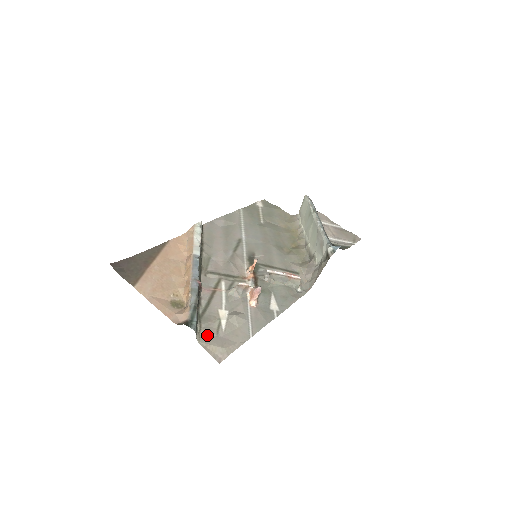
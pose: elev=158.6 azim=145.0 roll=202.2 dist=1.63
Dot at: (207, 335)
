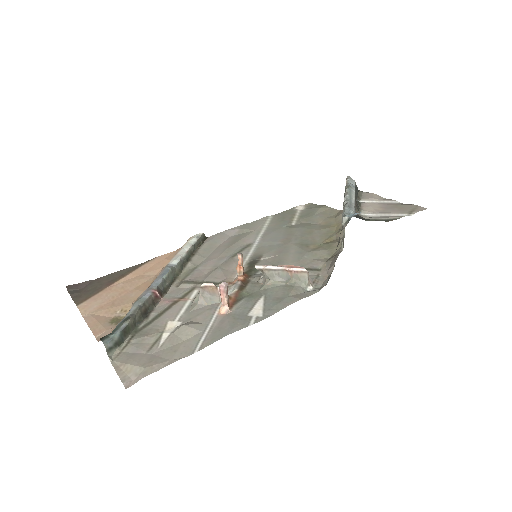
Dot at: (131, 352)
